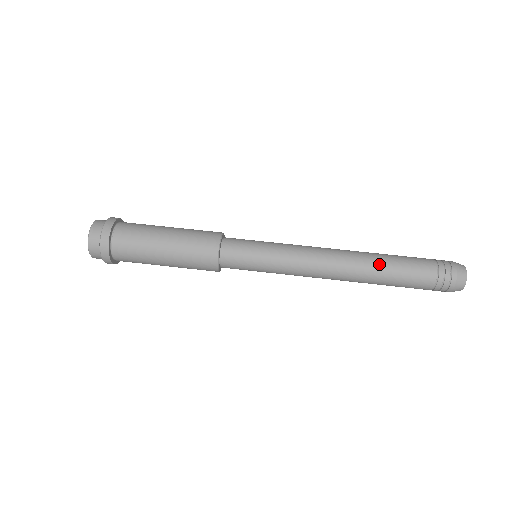
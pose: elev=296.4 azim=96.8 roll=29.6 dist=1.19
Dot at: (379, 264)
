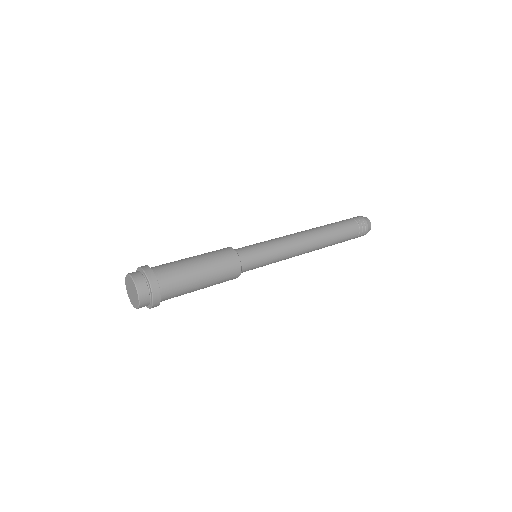
Dot at: (324, 226)
